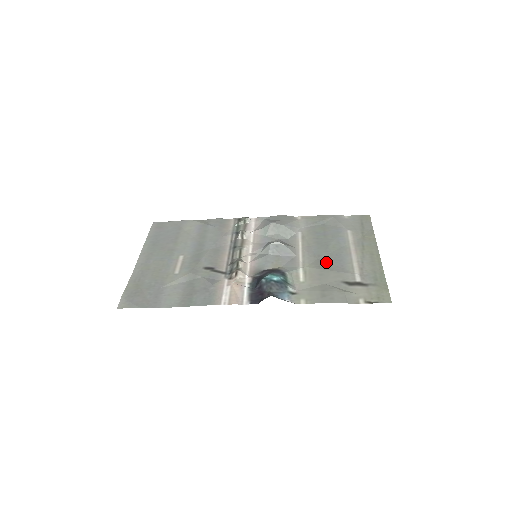
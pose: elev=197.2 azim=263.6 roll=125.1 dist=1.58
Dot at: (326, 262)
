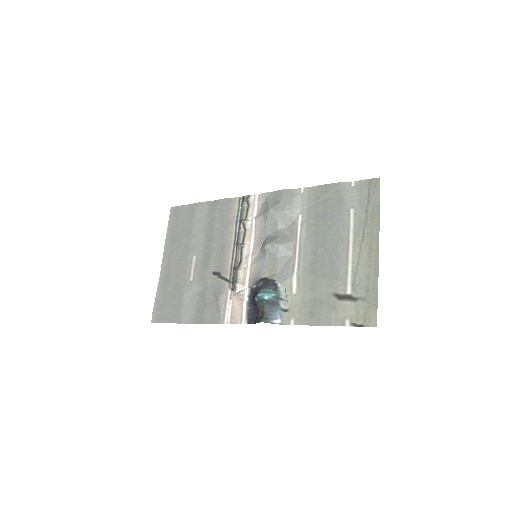
Dot at: (321, 264)
